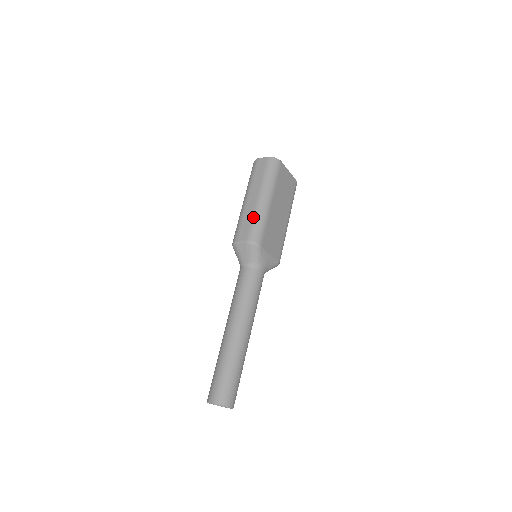
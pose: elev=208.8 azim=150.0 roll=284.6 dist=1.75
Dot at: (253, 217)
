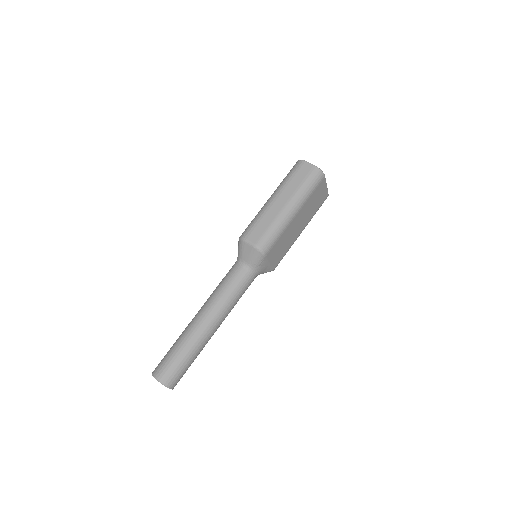
Dot at: (272, 223)
